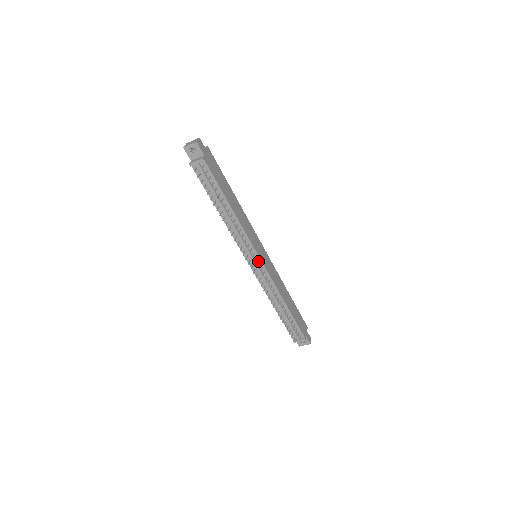
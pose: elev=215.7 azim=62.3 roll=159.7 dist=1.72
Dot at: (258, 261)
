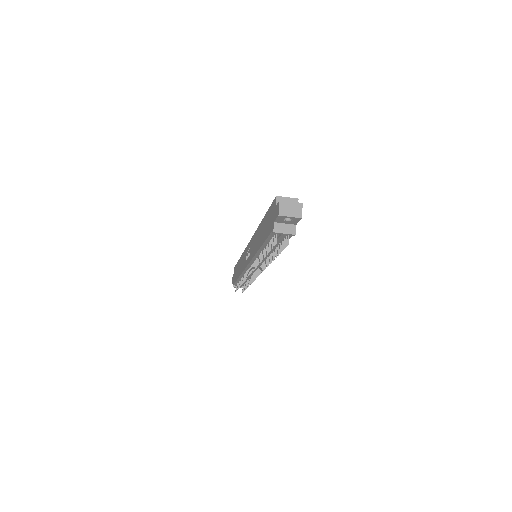
Dot at: (259, 267)
